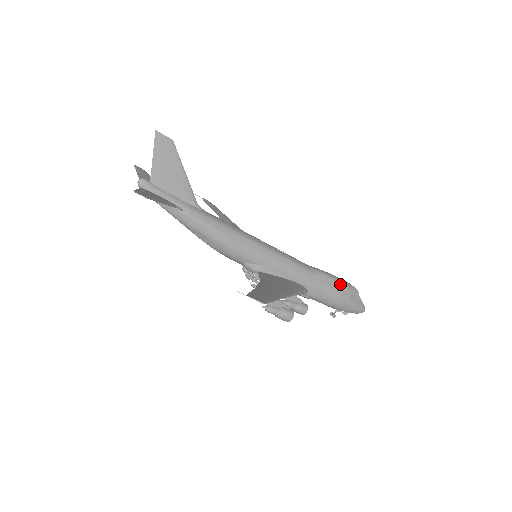
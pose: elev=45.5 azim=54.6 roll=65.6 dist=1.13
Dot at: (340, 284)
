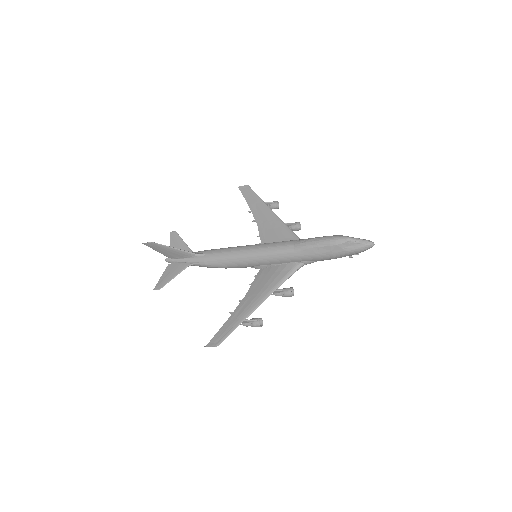
Dot at: (325, 247)
